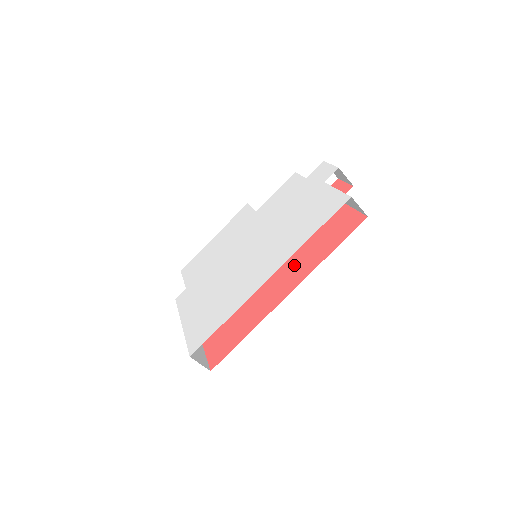
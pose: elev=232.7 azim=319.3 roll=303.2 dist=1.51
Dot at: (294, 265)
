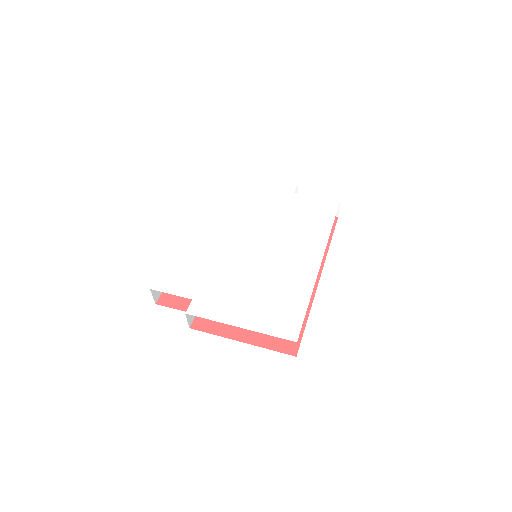
Dot at: occluded
